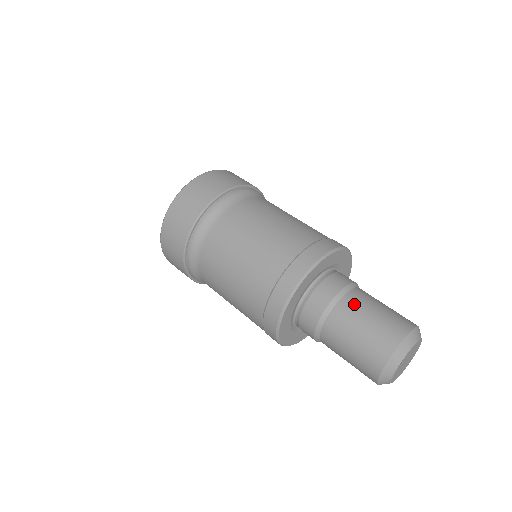
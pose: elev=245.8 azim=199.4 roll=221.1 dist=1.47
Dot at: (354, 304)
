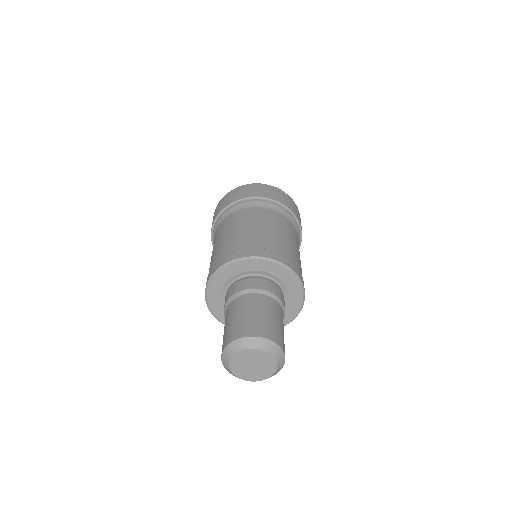
Dot at: (274, 306)
